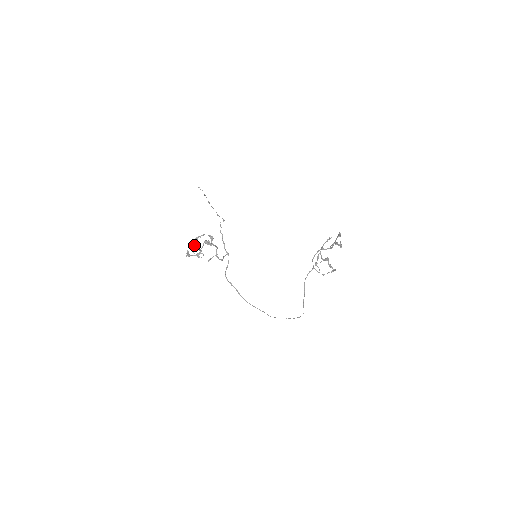
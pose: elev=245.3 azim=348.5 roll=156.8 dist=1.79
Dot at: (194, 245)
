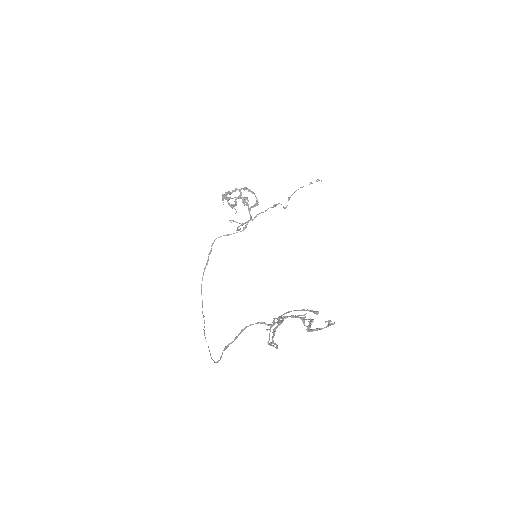
Dot at: (236, 190)
